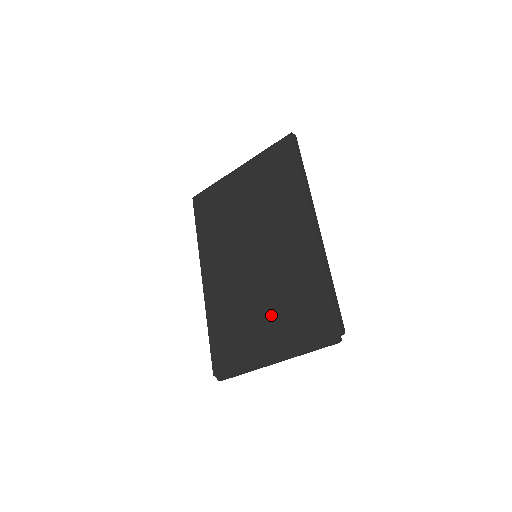
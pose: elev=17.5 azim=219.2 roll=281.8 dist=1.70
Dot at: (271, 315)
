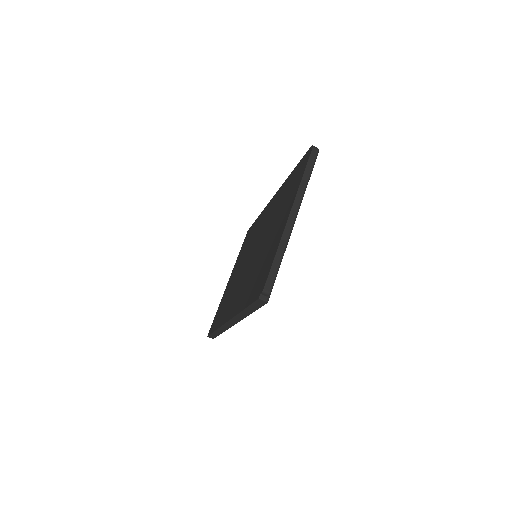
Dot at: (275, 224)
